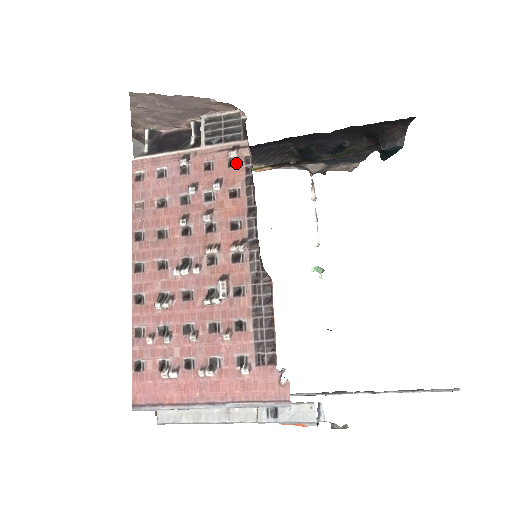
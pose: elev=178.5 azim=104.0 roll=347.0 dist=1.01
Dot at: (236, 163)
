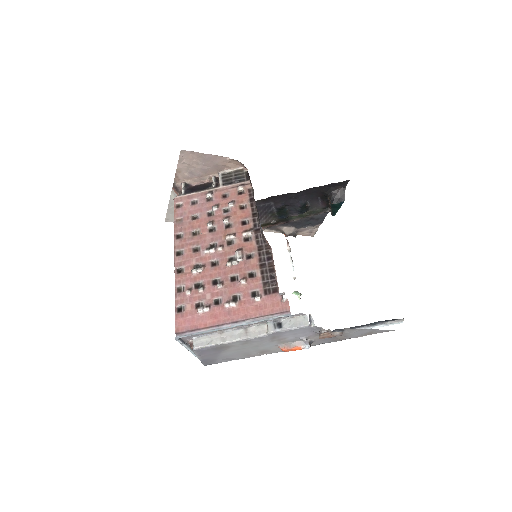
Dot at: (243, 193)
